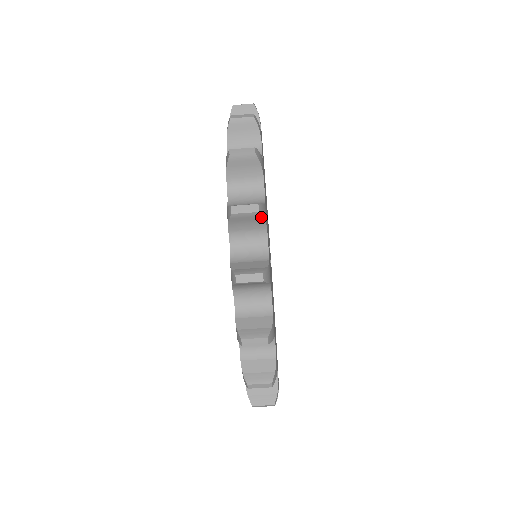
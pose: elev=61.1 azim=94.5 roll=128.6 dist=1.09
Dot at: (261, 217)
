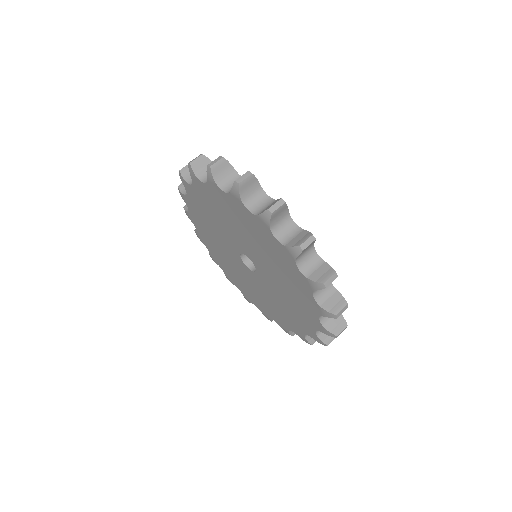
Dot at: occluded
